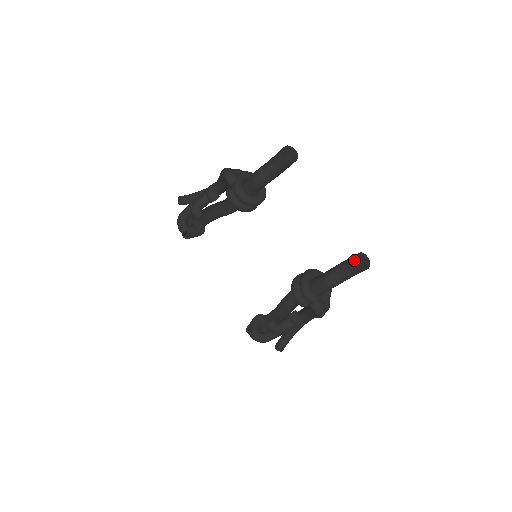
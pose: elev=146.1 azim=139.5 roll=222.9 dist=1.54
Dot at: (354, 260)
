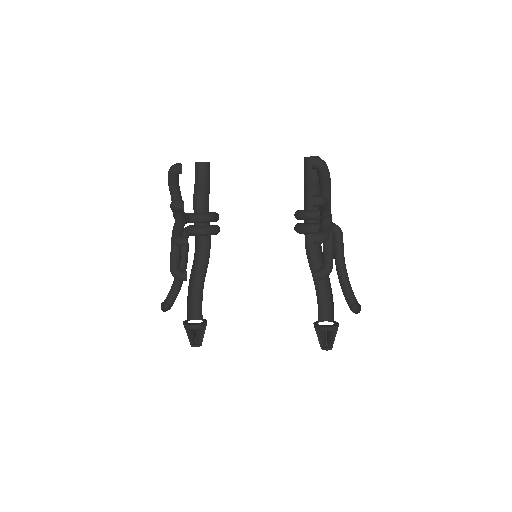
Dot at: (306, 160)
